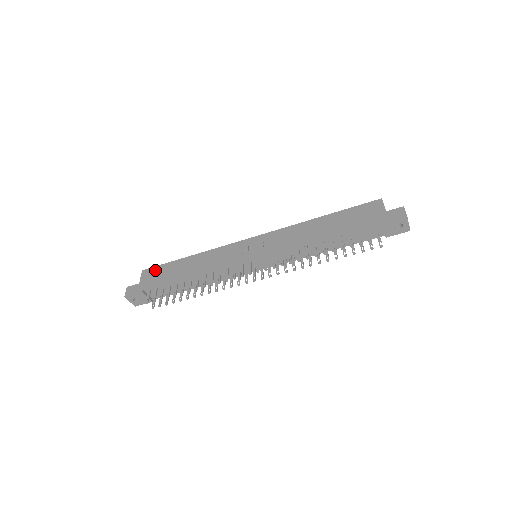
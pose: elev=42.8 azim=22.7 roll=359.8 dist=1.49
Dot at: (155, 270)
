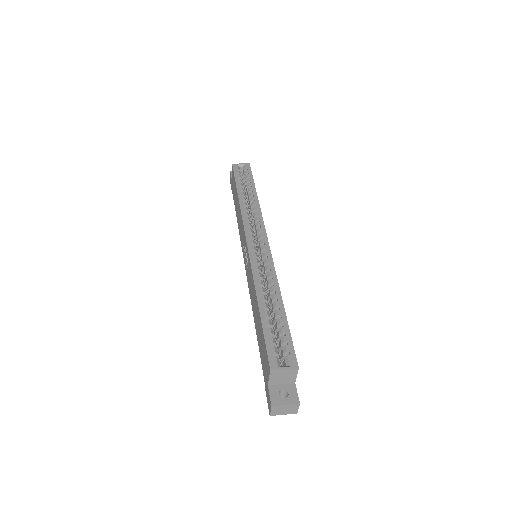
Dot at: (233, 177)
